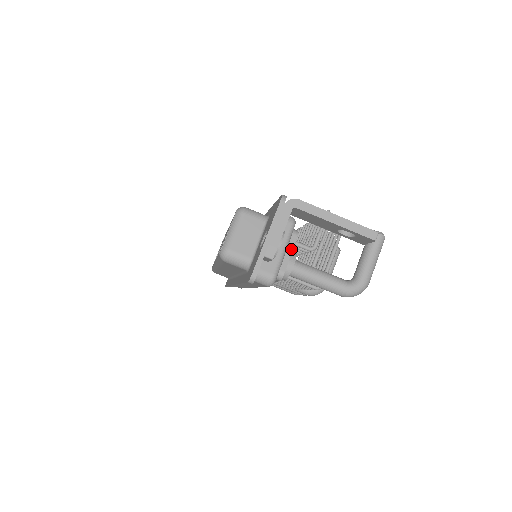
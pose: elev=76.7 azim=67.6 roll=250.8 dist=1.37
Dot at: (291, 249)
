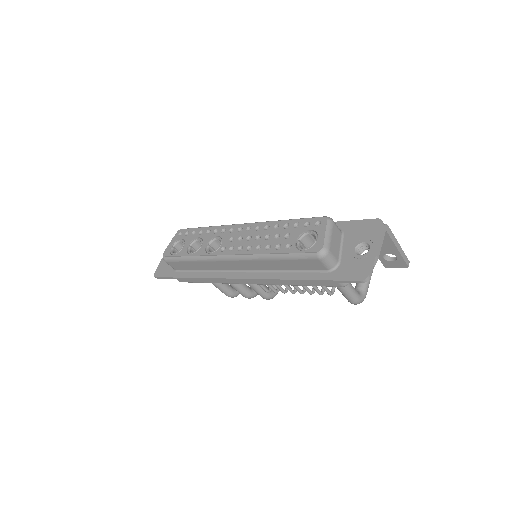
Dot at: occluded
